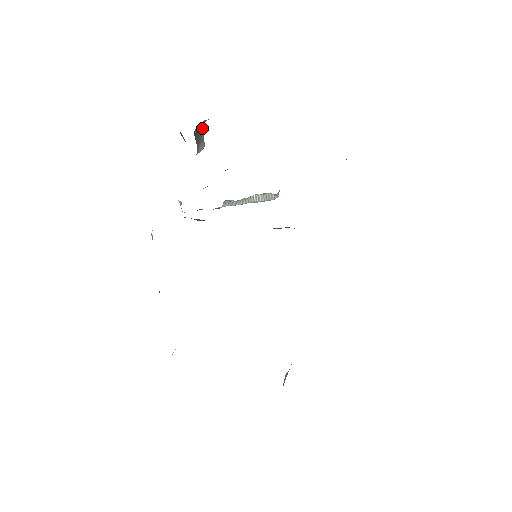
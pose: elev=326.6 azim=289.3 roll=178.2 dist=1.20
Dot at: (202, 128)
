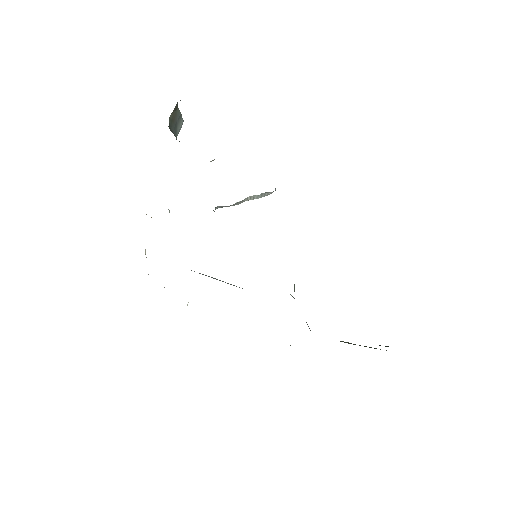
Dot at: (177, 106)
